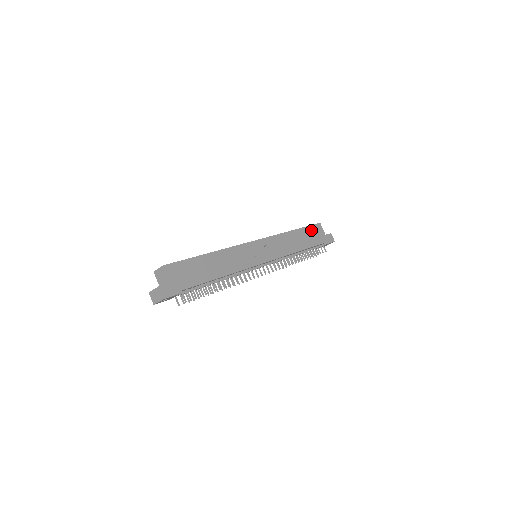
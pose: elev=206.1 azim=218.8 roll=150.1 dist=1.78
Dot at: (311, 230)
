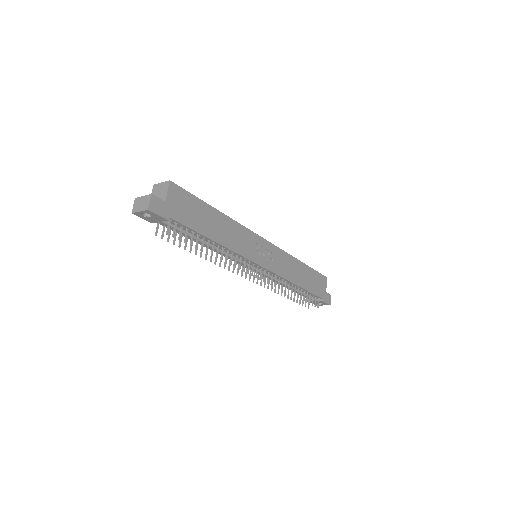
Dot at: (317, 276)
